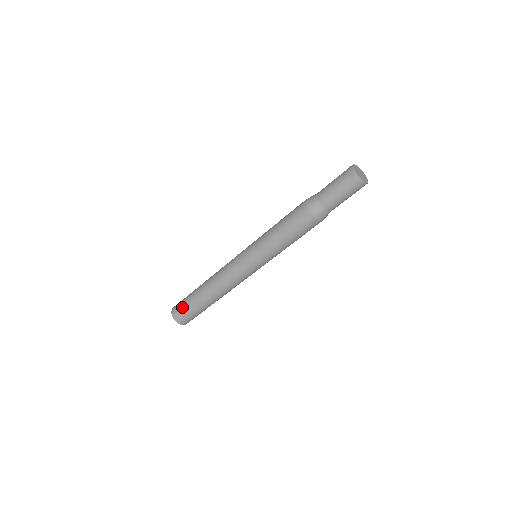
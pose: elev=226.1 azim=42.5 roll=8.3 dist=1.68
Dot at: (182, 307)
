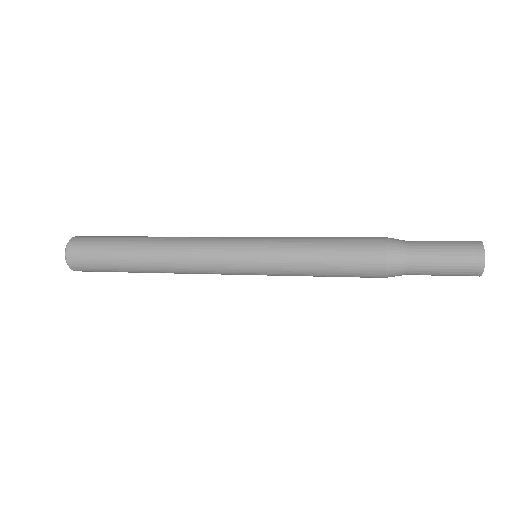
Dot at: occluded
